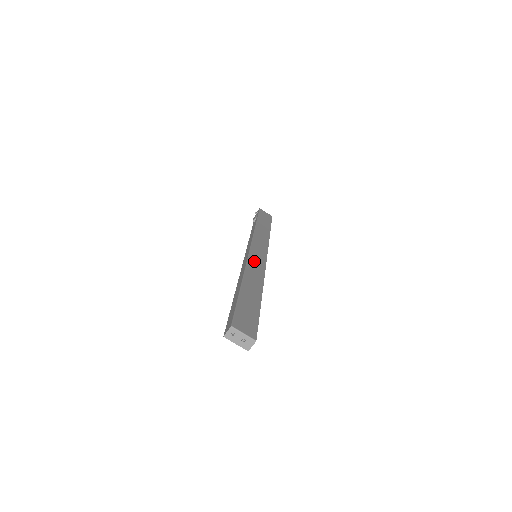
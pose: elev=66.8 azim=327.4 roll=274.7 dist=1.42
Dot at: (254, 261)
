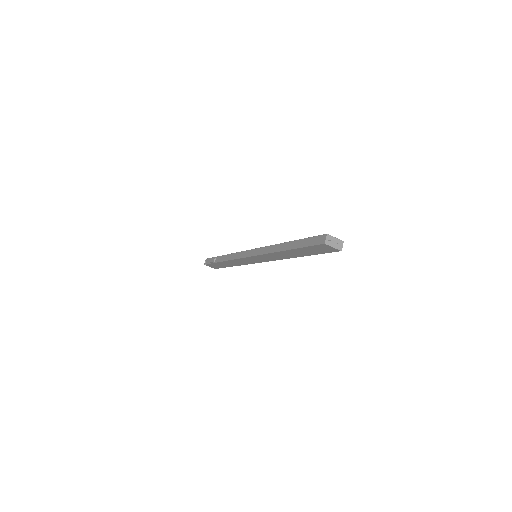
Dot at: occluded
